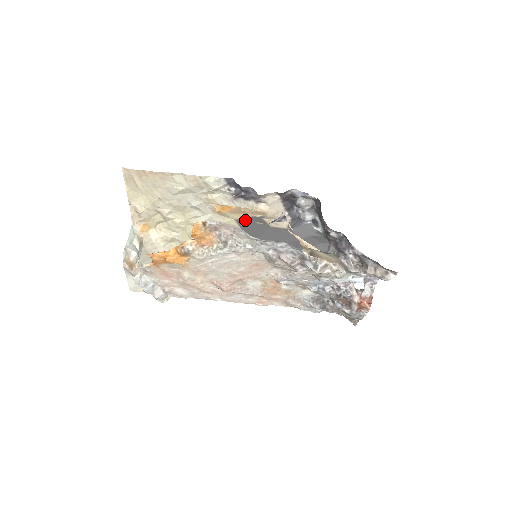
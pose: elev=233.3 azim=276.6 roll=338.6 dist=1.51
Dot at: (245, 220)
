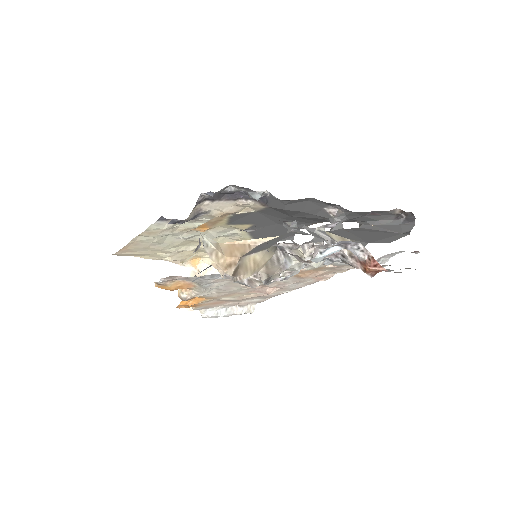
Dot at: (232, 221)
